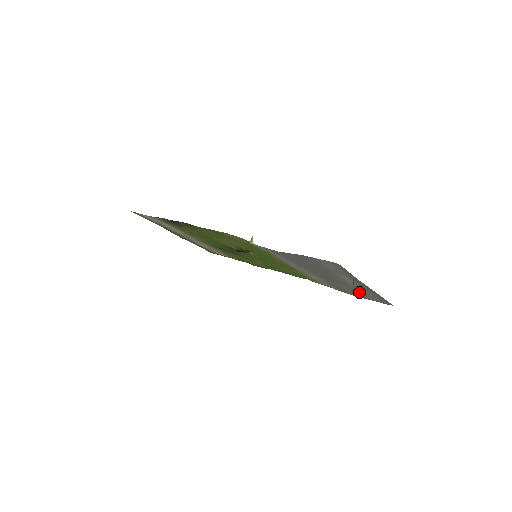
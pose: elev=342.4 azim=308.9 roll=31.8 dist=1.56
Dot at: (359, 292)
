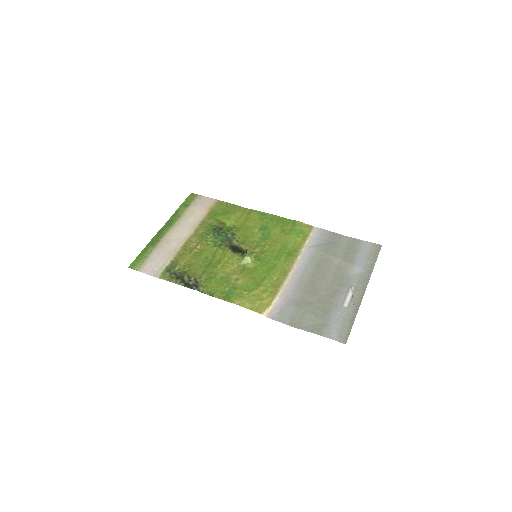
Dot at: (352, 256)
